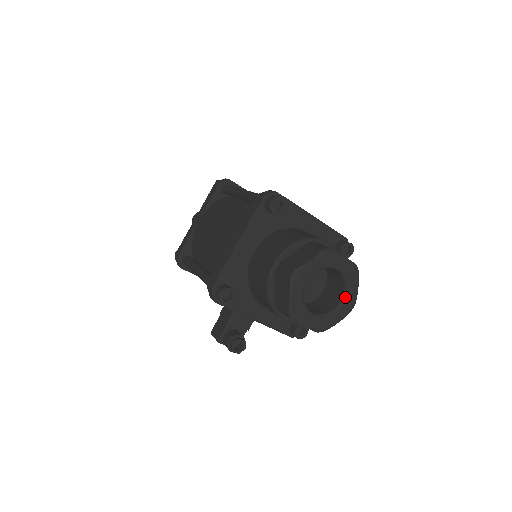
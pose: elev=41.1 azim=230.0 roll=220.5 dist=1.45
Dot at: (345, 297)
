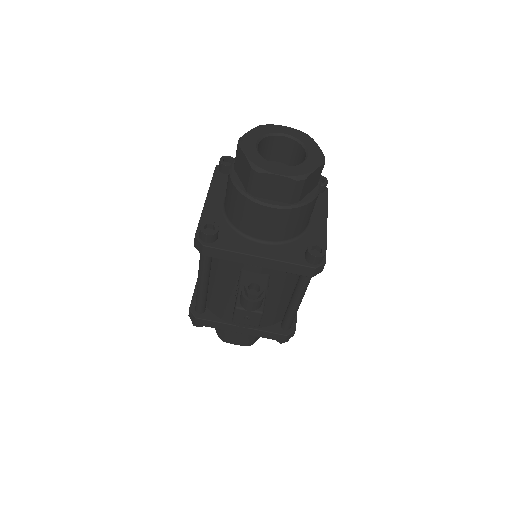
Dot at: (307, 151)
